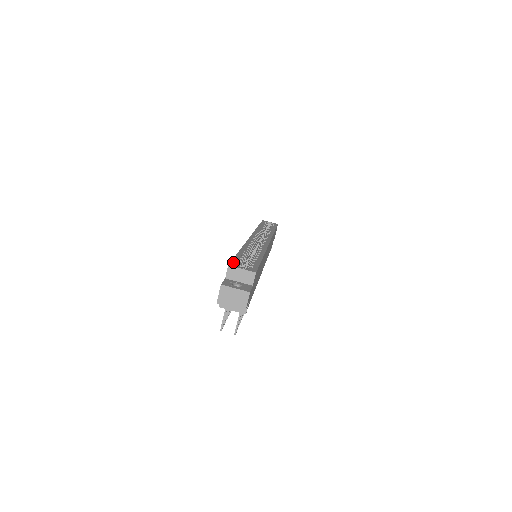
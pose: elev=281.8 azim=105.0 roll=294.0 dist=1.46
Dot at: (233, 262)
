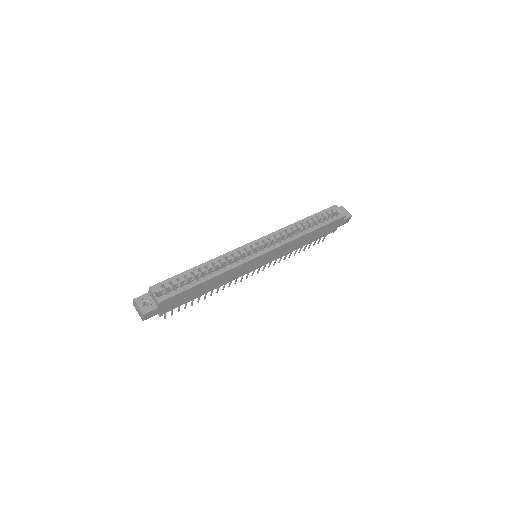
Dot at: (160, 284)
